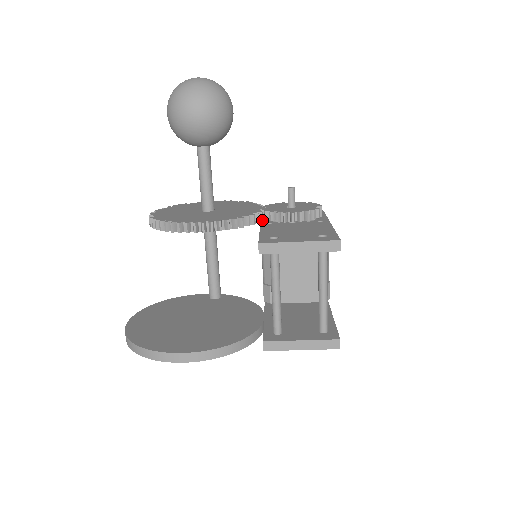
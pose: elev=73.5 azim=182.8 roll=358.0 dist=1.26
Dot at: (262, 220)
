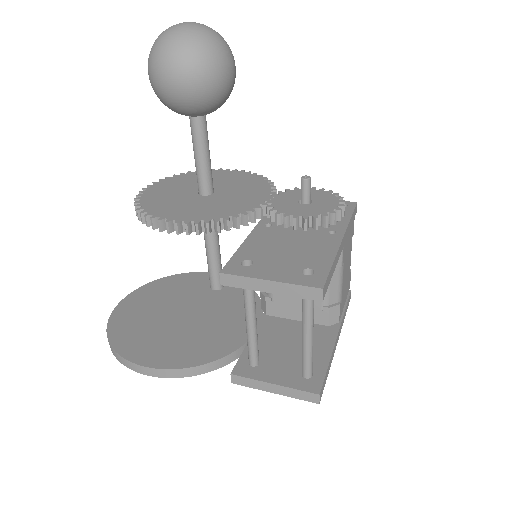
Dot at: (261, 218)
